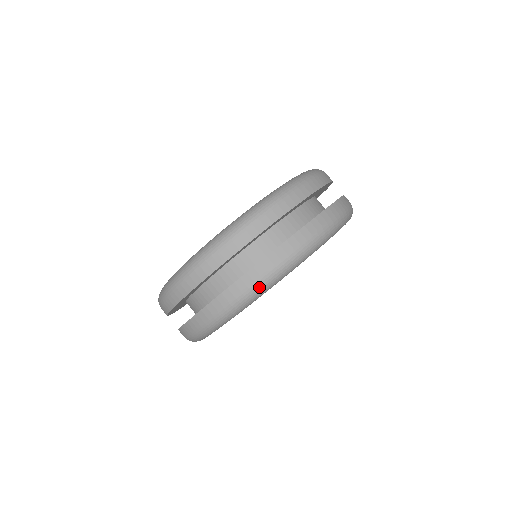
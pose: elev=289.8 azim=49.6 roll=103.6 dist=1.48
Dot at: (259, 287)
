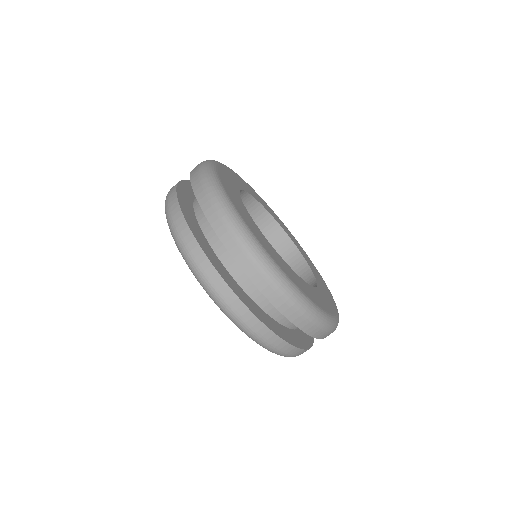
Dot at: (210, 187)
